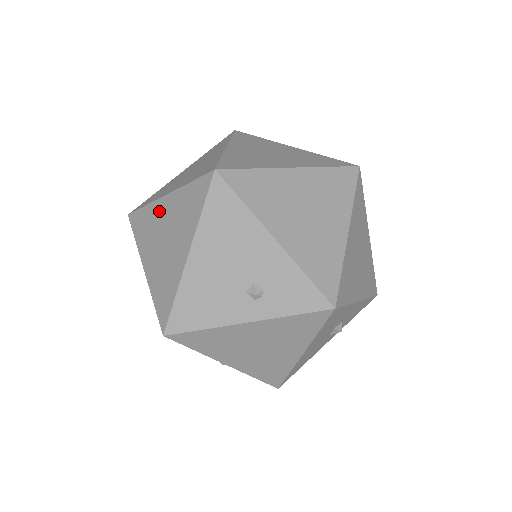
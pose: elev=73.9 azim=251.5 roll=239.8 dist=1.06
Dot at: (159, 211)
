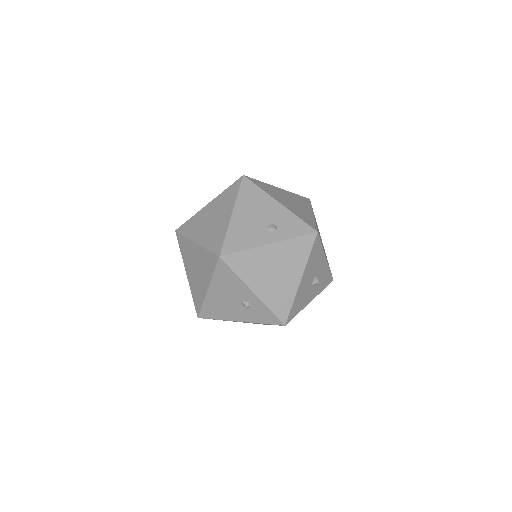
Dot at: (204, 212)
